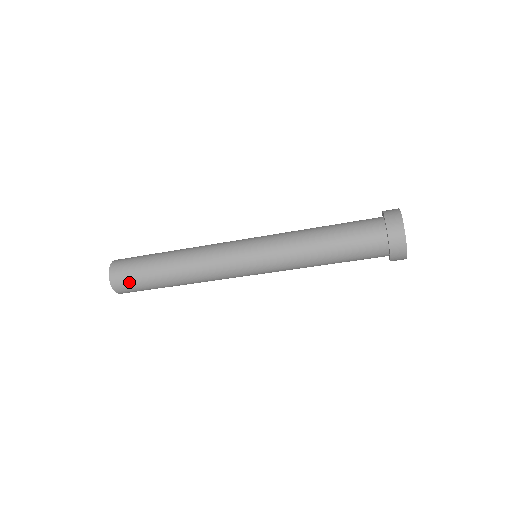
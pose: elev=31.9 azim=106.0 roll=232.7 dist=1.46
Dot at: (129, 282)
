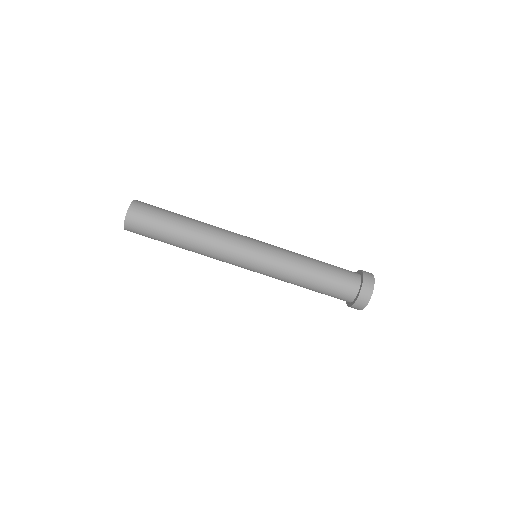
Dot at: (144, 223)
